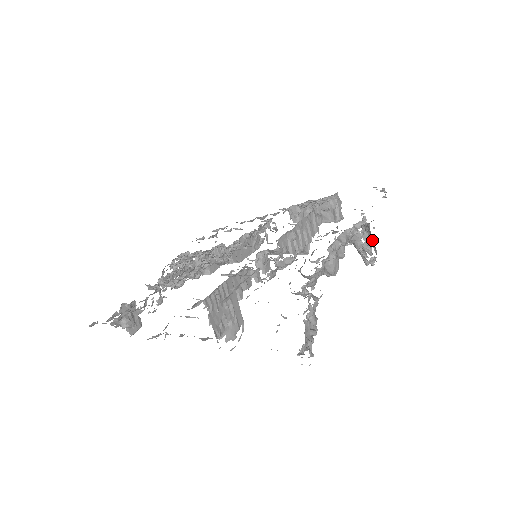
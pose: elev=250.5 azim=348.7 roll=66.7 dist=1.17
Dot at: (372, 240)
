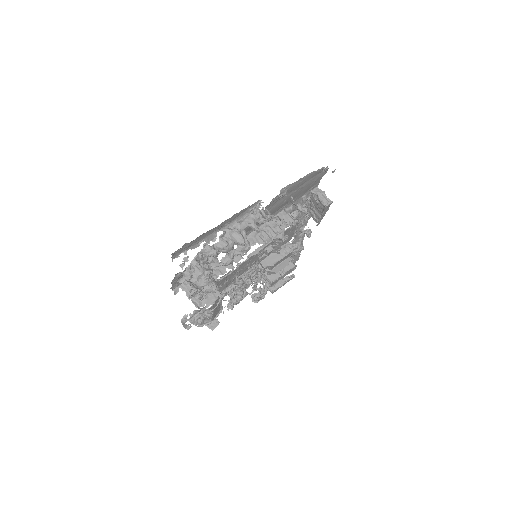
Dot at: occluded
